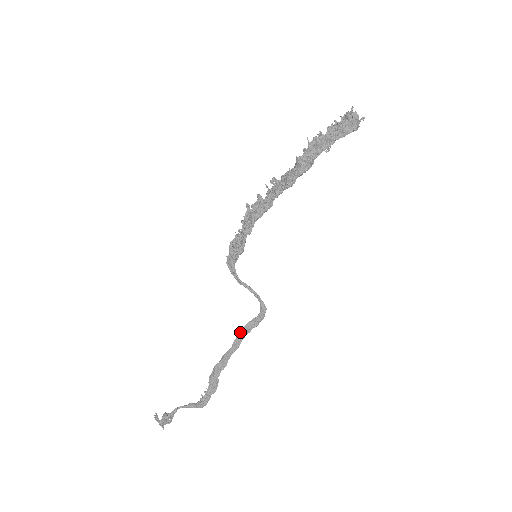
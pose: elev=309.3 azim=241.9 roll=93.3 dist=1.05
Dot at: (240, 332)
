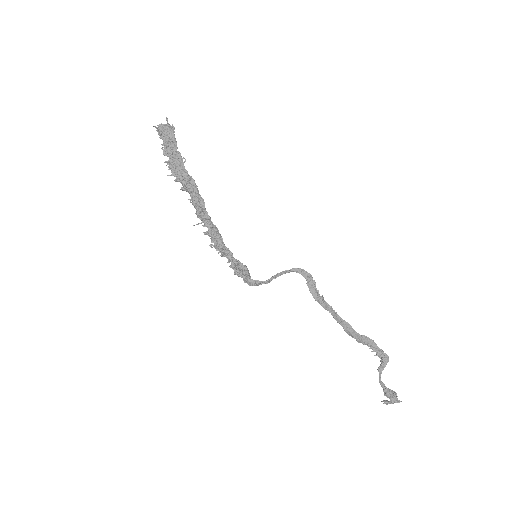
Dot at: (316, 300)
